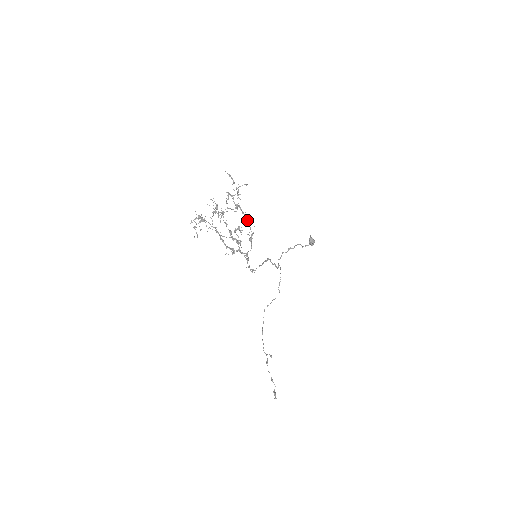
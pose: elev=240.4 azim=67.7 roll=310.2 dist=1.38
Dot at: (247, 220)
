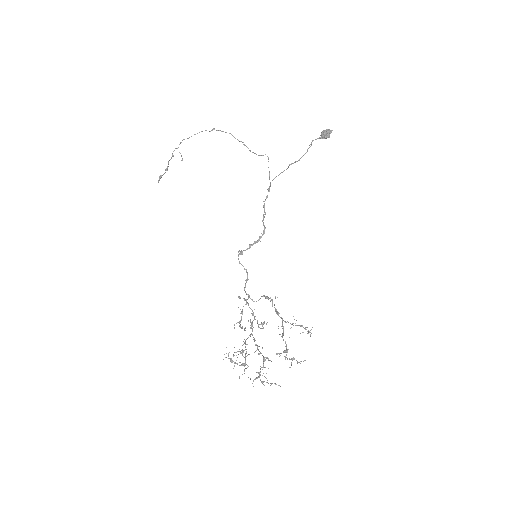
Dot at: (278, 314)
